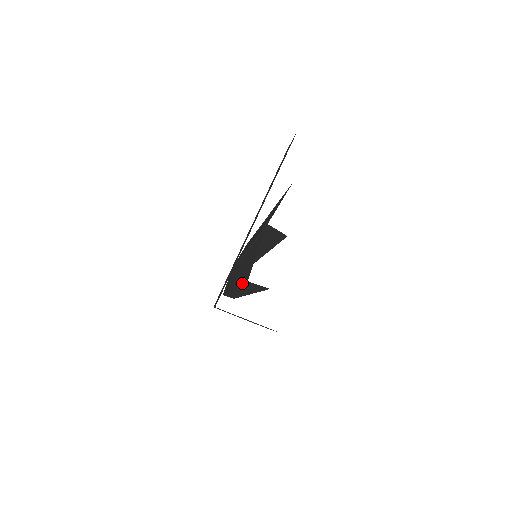
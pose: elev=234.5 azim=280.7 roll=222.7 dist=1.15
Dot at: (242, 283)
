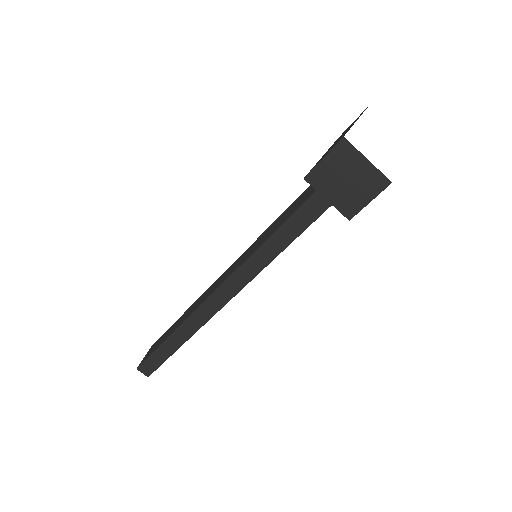
Dot at: (302, 203)
